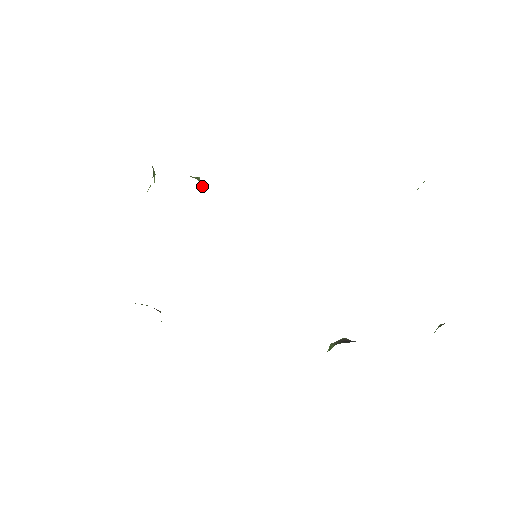
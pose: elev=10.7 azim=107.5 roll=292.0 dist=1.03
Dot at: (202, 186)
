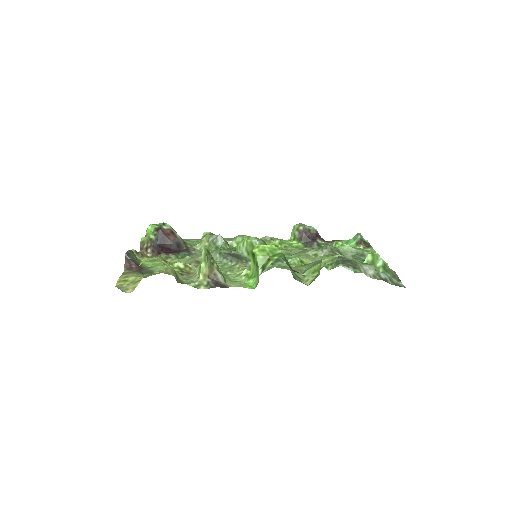
Dot at: (211, 255)
